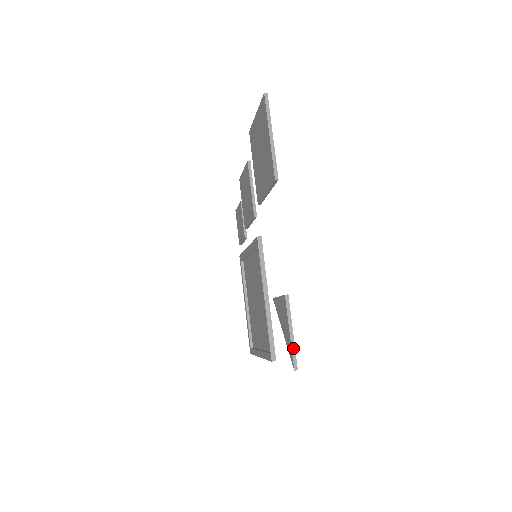
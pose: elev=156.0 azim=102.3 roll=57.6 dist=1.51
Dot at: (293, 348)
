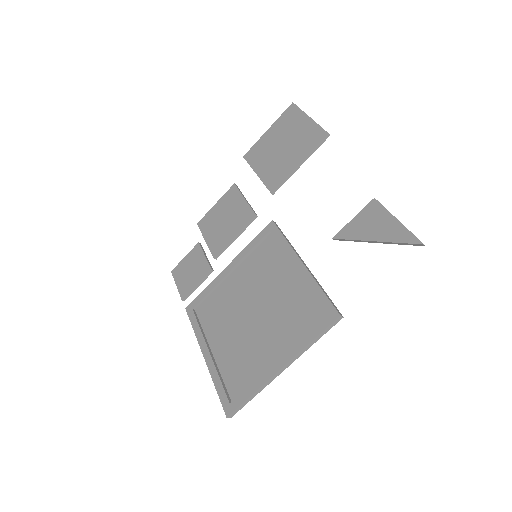
Dot at: occluded
